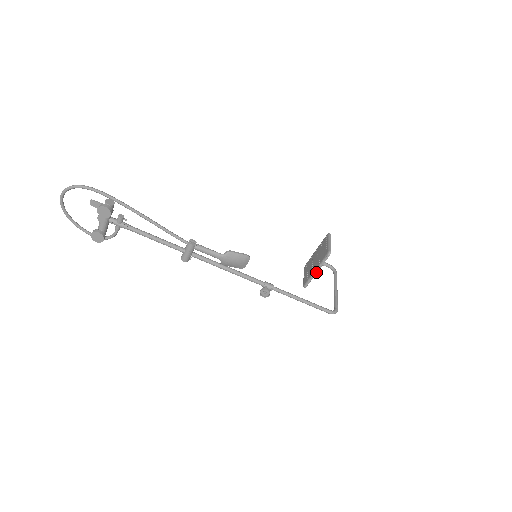
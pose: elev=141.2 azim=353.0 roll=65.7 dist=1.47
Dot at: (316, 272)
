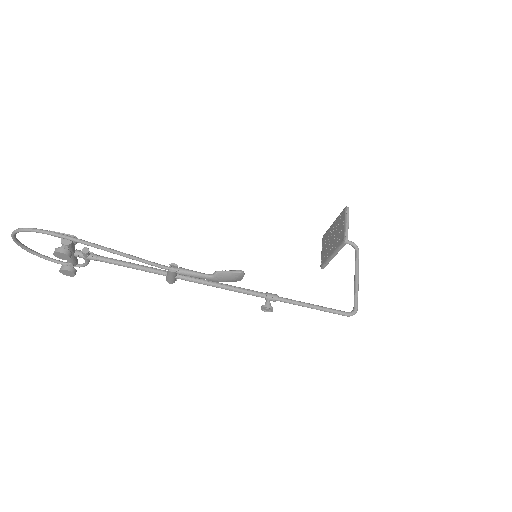
Dot at: (333, 257)
